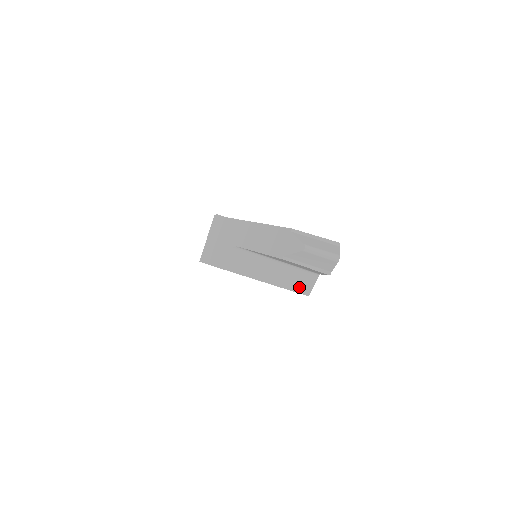
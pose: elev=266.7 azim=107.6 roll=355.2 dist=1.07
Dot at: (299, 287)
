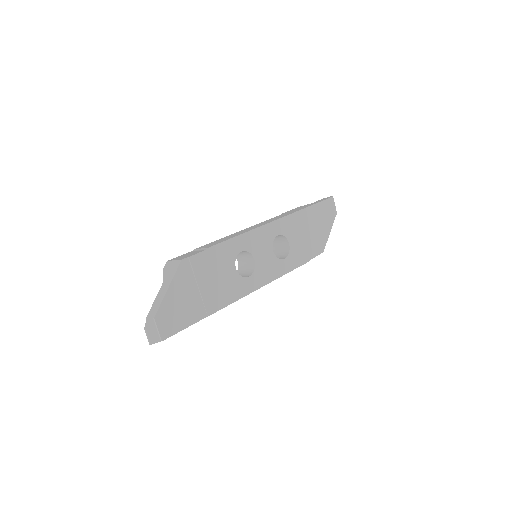
Dot at: occluded
